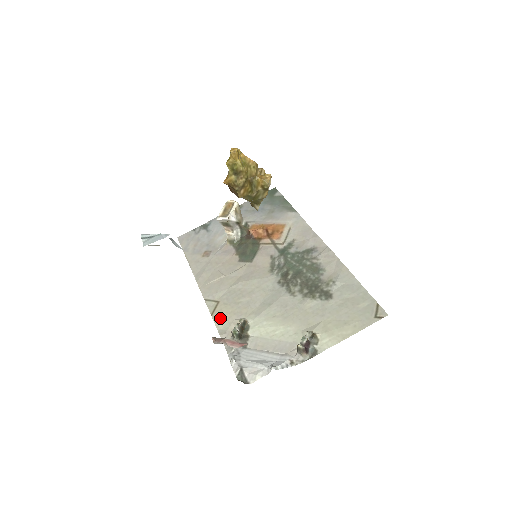
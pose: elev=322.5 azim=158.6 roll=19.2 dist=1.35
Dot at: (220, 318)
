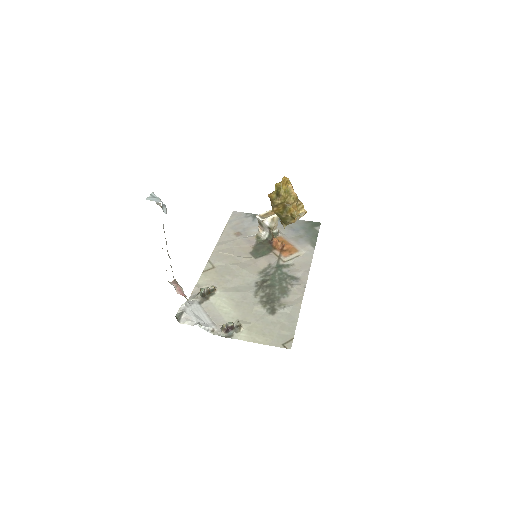
Dot at: (205, 277)
